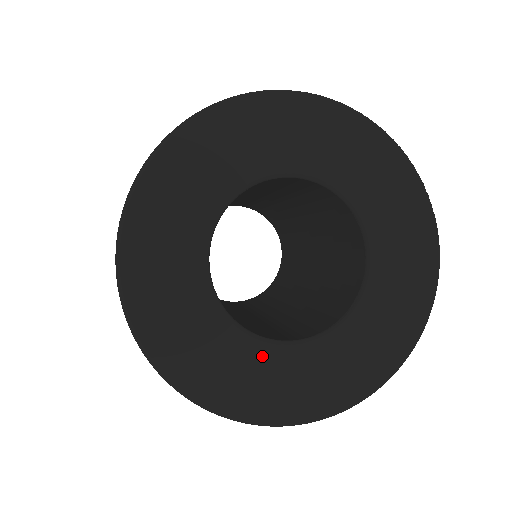
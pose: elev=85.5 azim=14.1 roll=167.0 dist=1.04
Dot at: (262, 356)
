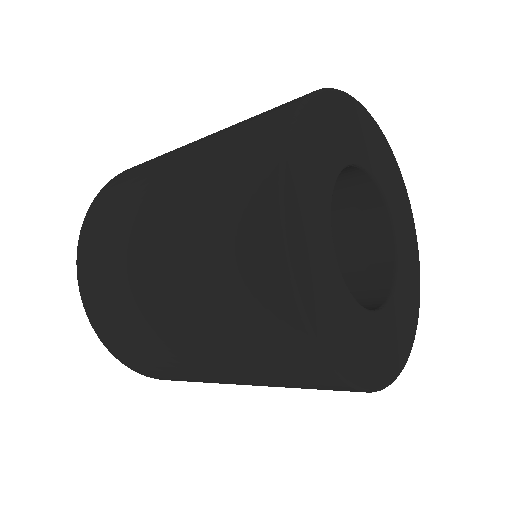
Dot at: (336, 282)
